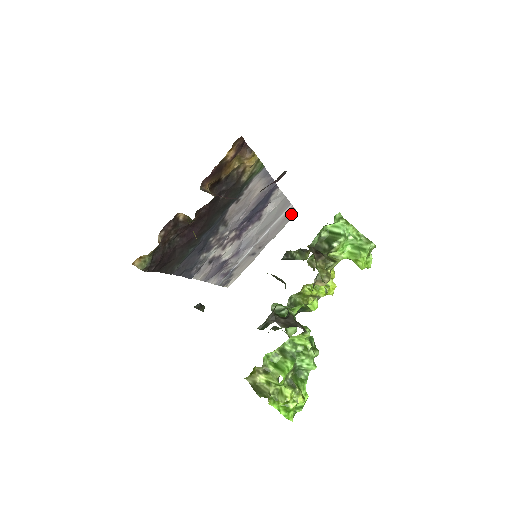
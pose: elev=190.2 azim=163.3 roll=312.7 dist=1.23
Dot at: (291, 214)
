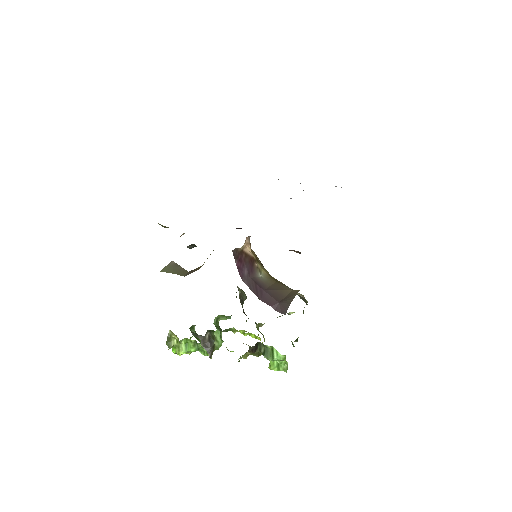
Dot at: occluded
